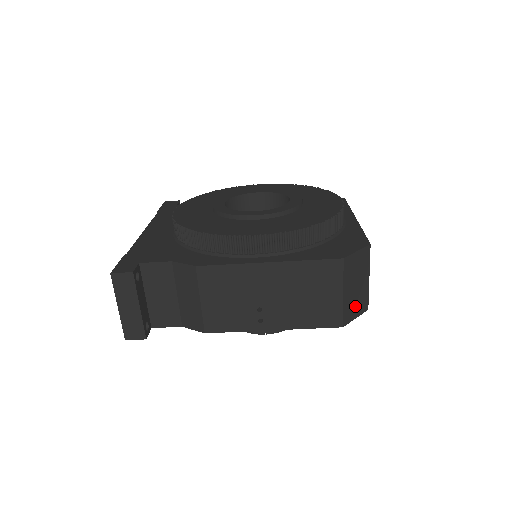
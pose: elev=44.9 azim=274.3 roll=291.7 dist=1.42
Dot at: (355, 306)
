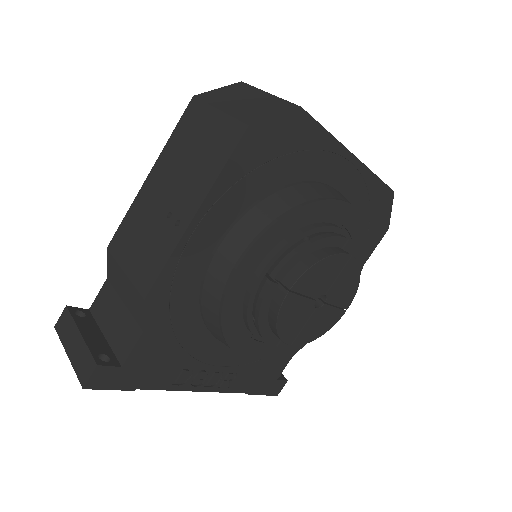
Dot at: (261, 111)
